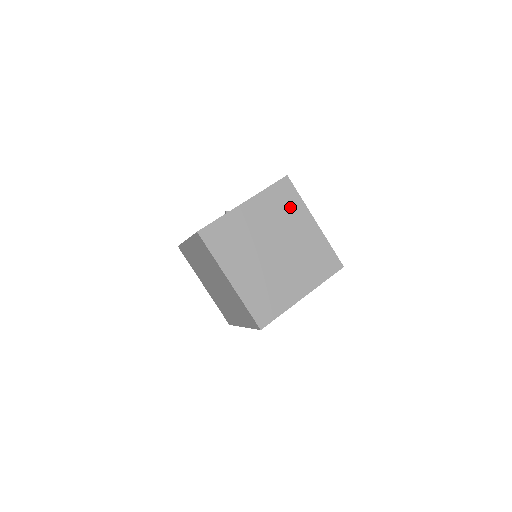
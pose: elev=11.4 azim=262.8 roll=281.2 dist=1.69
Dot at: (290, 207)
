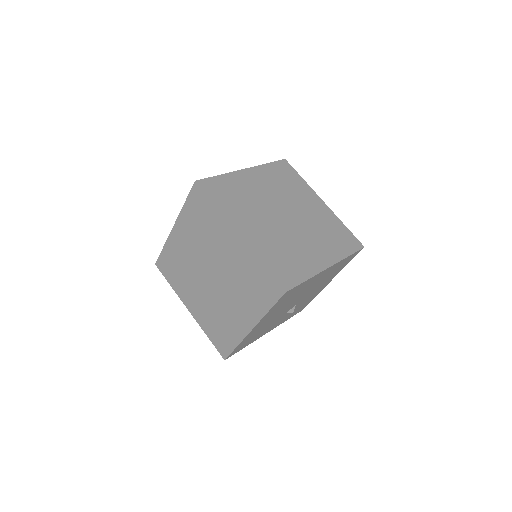
Dot at: (294, 184)
